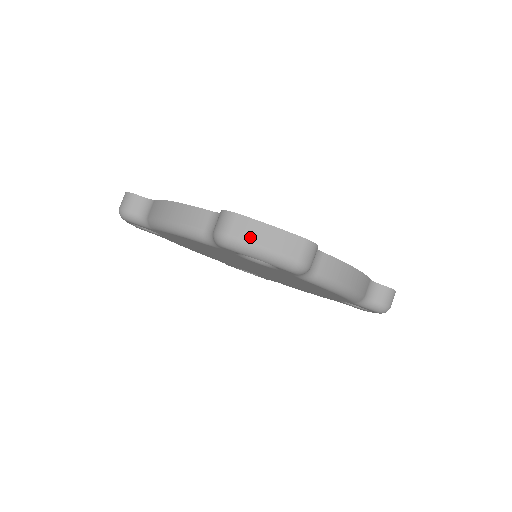
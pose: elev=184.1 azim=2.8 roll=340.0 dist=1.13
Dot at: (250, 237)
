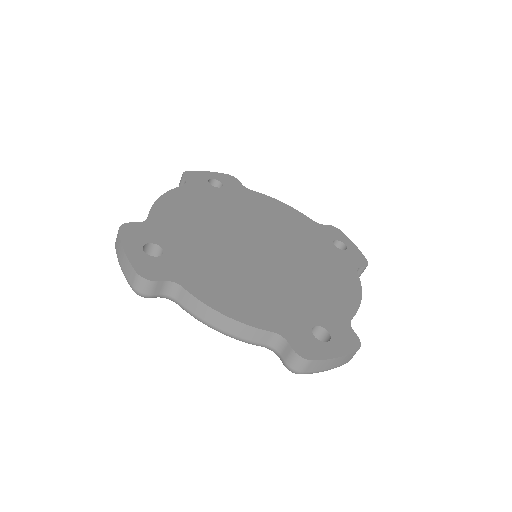
Dot at: (320, 369)
